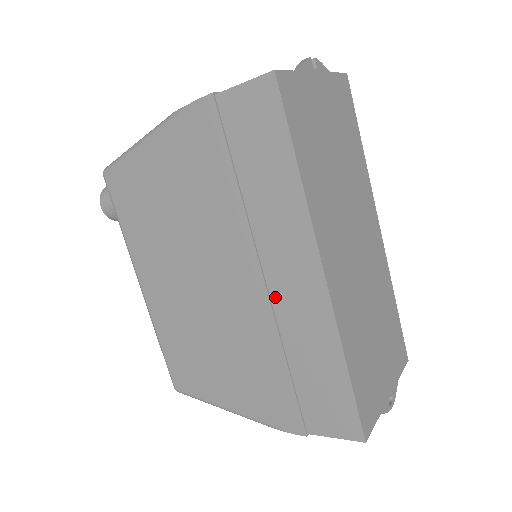
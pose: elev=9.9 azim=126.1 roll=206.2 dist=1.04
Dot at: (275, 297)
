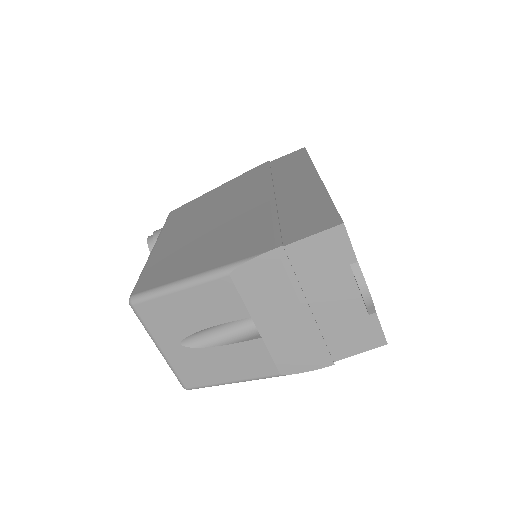
Dot at: (280, 196)
